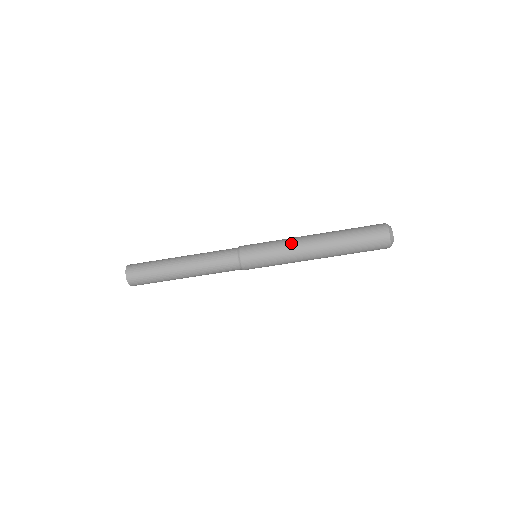
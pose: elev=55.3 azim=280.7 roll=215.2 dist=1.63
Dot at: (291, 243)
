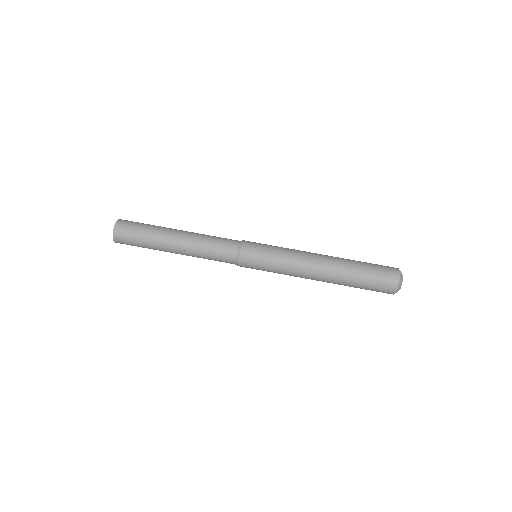
Dot at: (298, 250)
